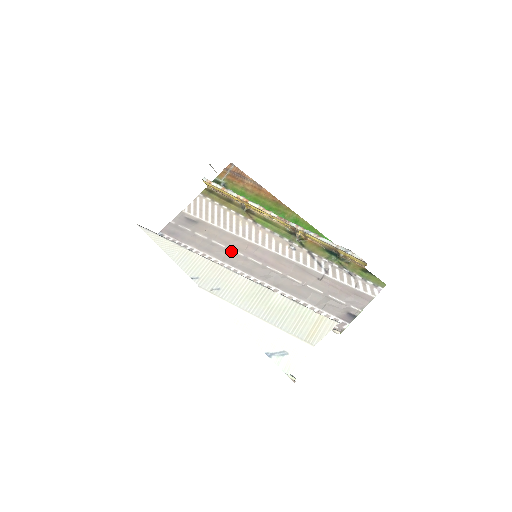
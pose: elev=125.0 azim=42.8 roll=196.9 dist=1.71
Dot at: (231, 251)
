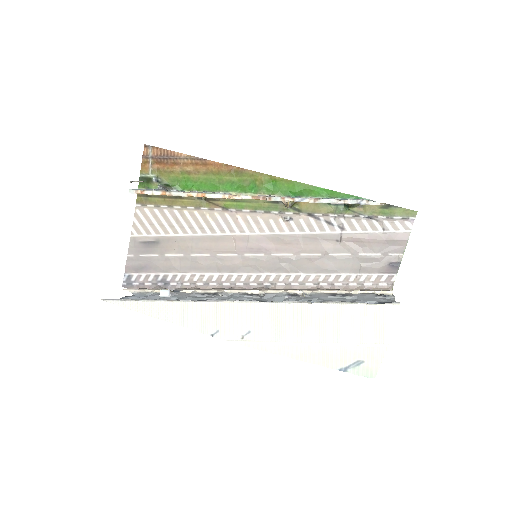
Dot at: (220, 257)
